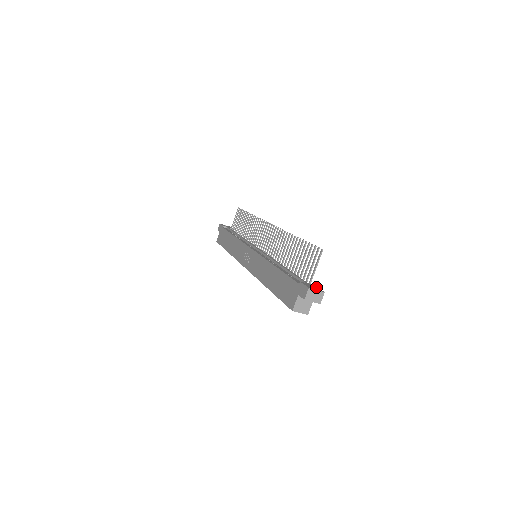
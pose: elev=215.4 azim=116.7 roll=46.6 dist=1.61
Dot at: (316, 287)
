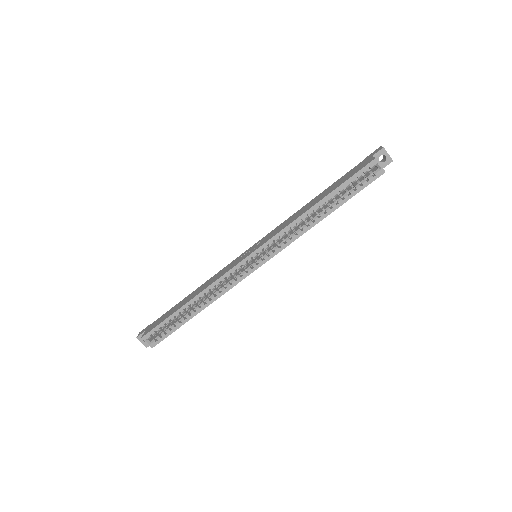
Dot at: occluded
